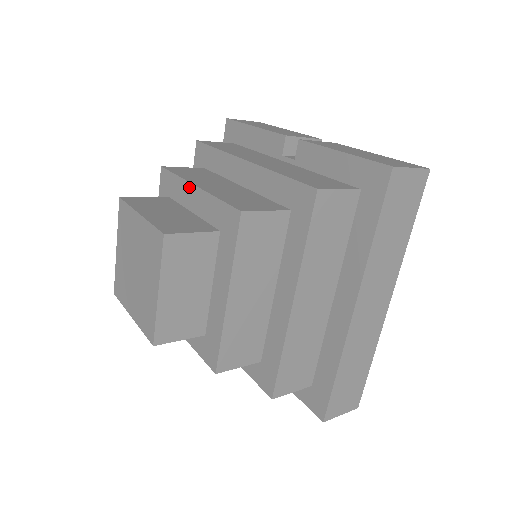
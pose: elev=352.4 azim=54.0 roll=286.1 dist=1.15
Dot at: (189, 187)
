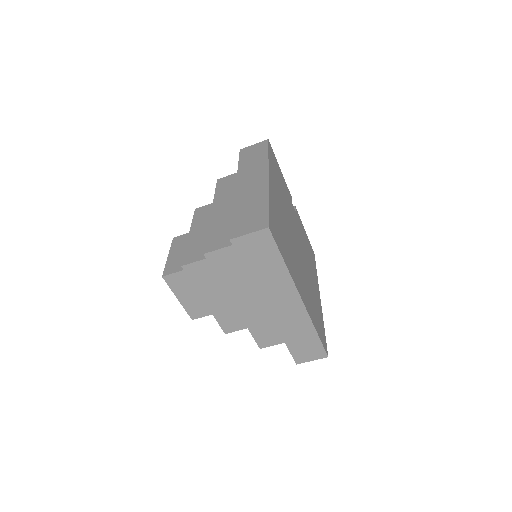
Dot at: occluded
